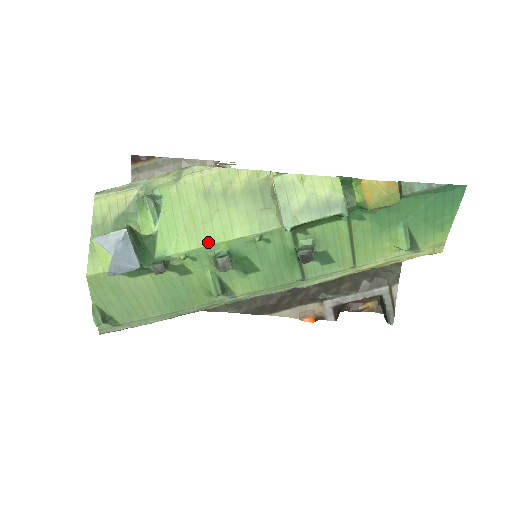
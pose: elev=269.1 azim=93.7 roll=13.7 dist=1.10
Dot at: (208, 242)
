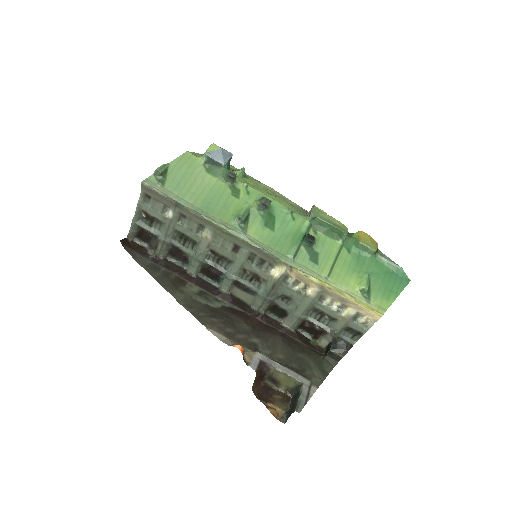
Dot at: (263, 193)
